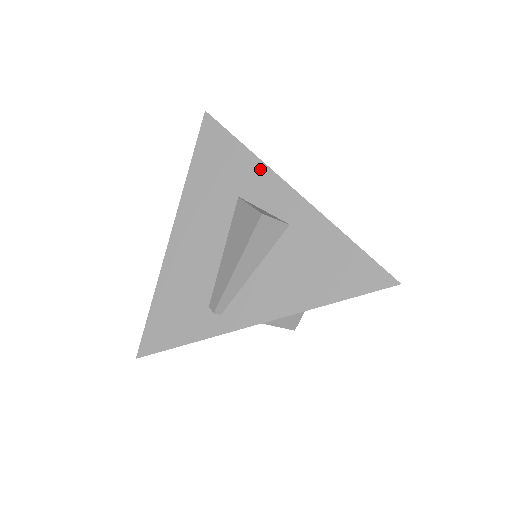
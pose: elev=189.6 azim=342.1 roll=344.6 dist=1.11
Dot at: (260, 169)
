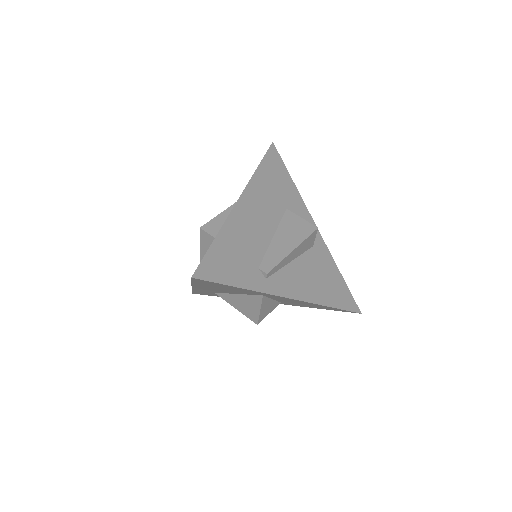
Dot at: (301, 202)
